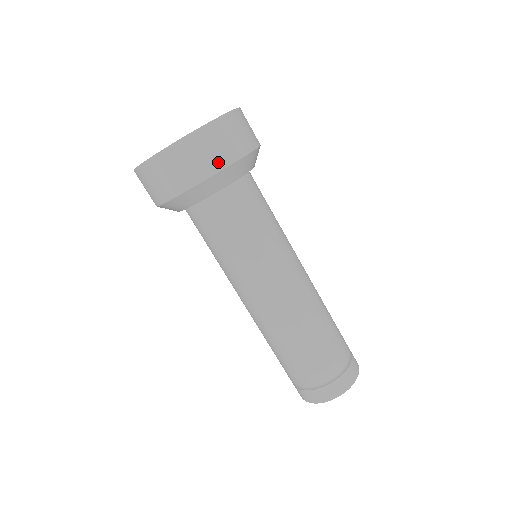
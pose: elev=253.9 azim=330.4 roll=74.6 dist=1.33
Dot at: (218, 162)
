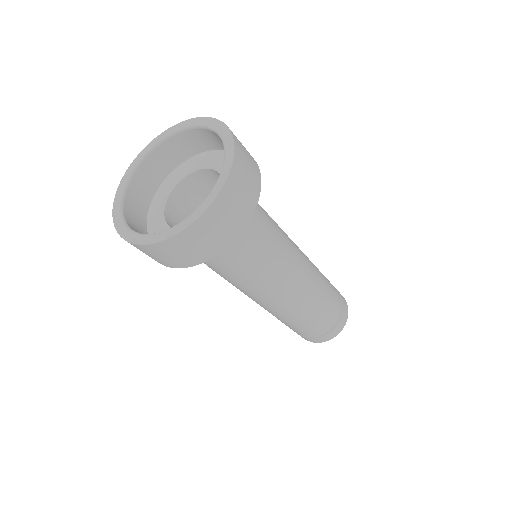
Dot at: (172, 264)
